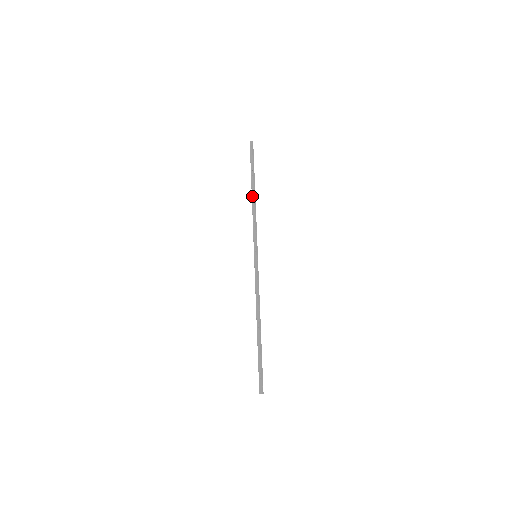
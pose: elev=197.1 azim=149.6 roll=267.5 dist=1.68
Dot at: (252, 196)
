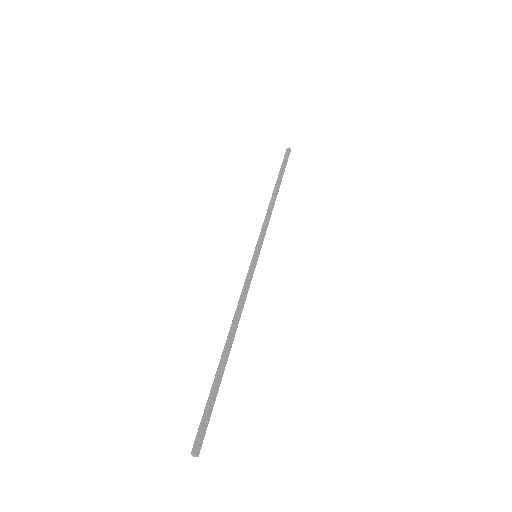
Dot at: (272, 194)
